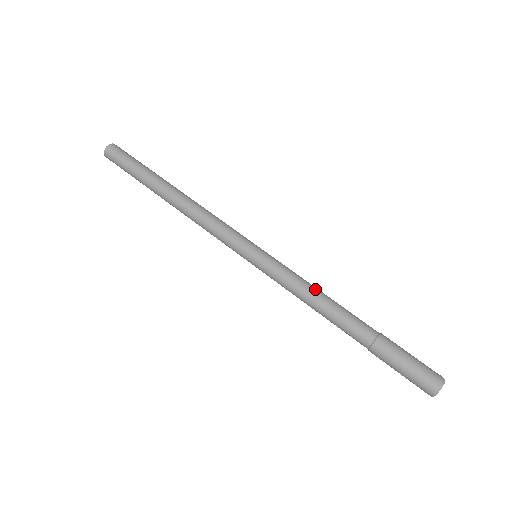
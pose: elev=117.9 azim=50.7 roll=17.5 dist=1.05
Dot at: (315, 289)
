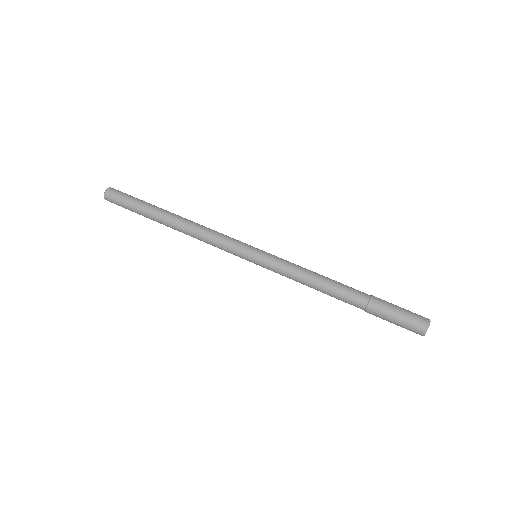
Dot at: (310, 274)
